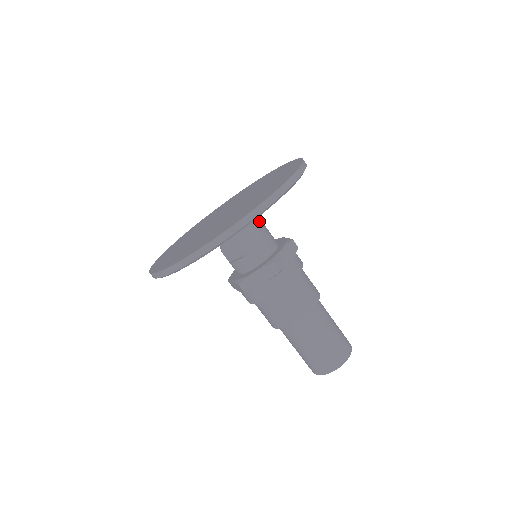
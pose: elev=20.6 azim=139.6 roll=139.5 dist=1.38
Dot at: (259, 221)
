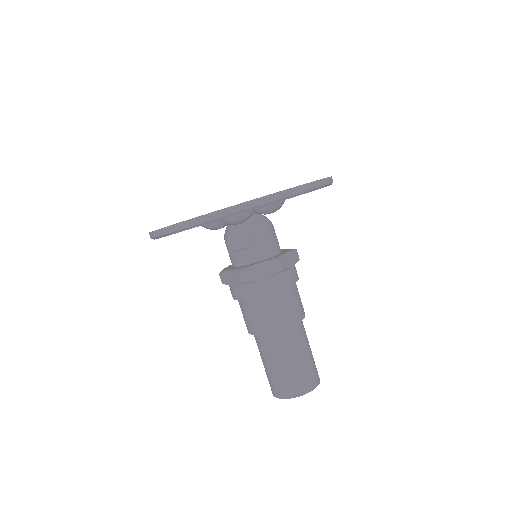
Dot at: (271, 222)
